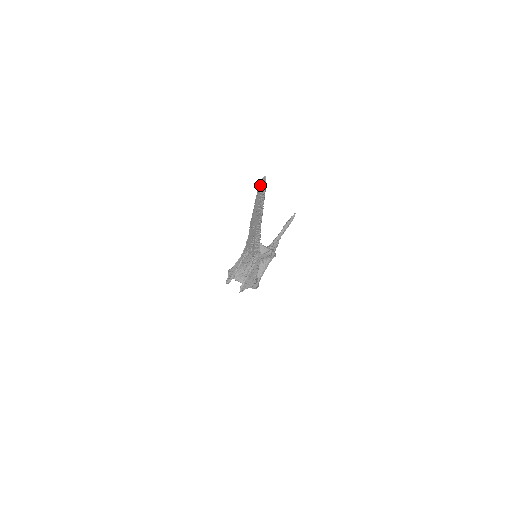
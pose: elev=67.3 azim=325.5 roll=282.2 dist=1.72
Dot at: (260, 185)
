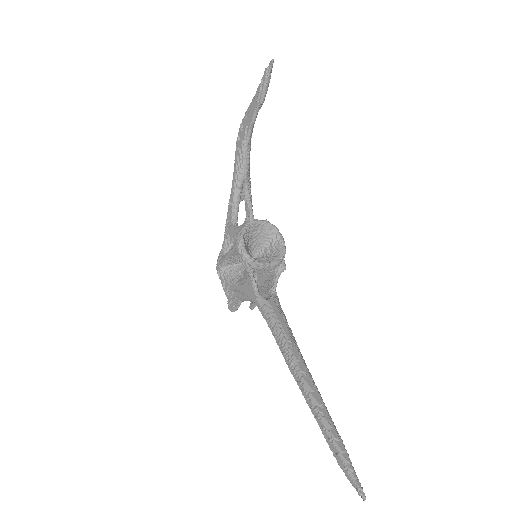
Dot at: occluded
